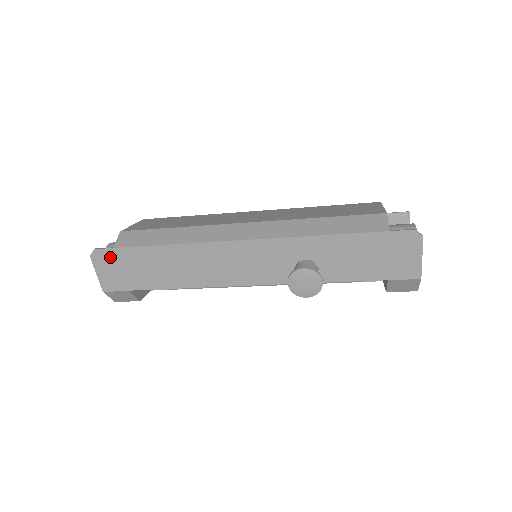
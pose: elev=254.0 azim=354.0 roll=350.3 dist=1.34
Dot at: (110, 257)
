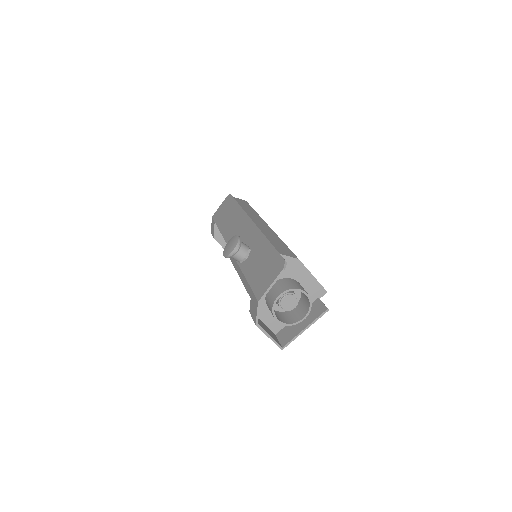
Dot at: (228, 201)
